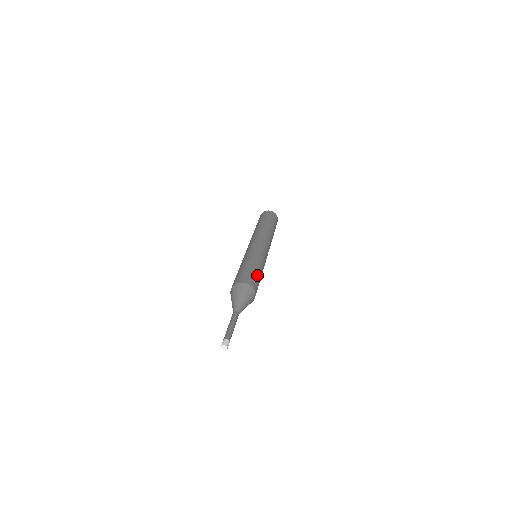
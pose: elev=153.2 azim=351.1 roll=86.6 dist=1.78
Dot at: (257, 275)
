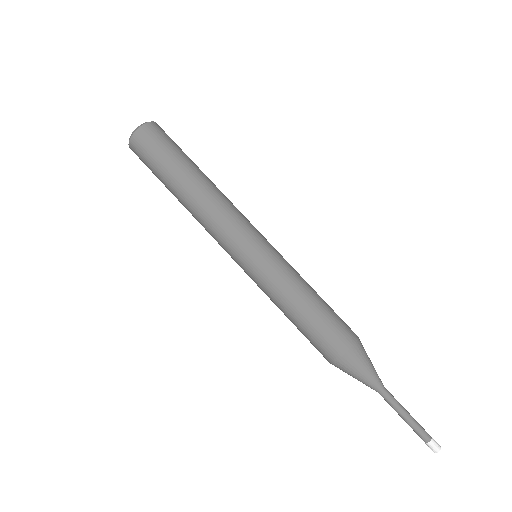
Dot at: (329, 306)
